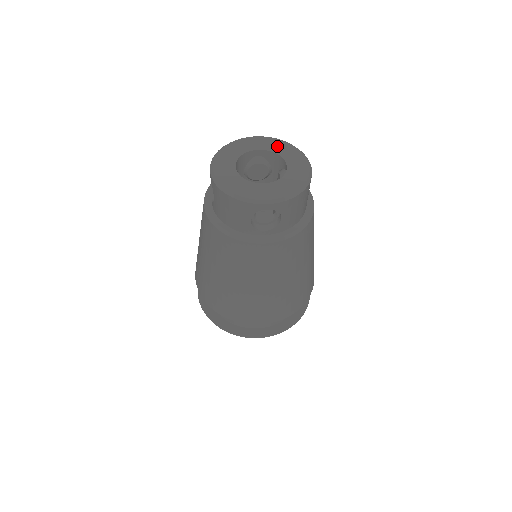
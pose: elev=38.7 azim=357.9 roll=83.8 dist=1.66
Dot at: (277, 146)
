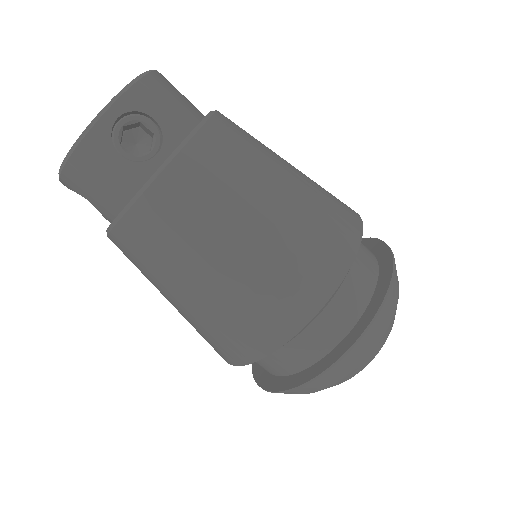
Dot at: occluded
